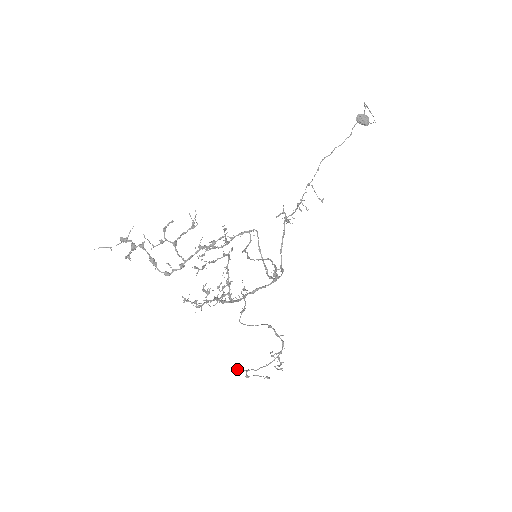
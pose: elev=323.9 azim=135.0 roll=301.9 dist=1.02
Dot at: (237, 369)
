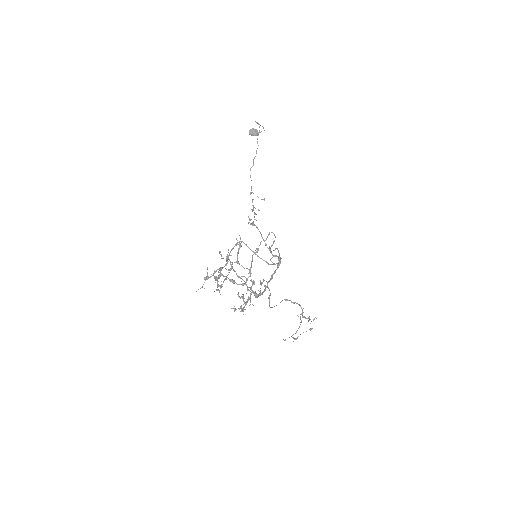
Dot at: (285, 340)
